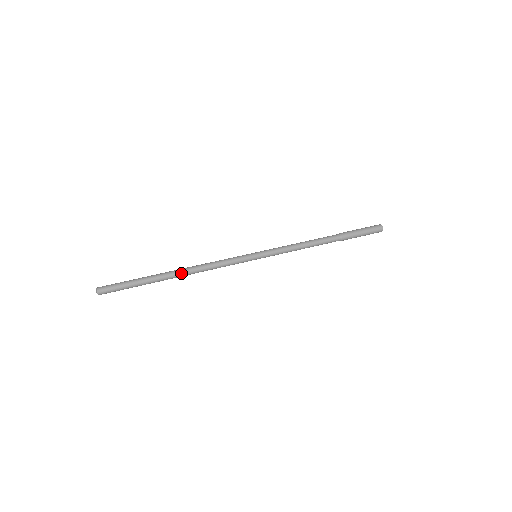
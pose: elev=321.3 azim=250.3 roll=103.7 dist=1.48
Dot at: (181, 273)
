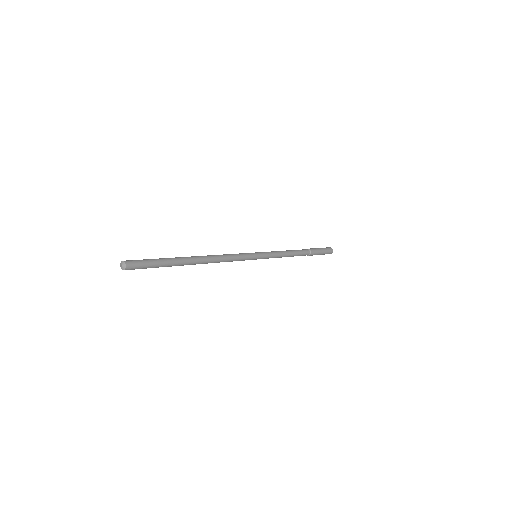
Dot at: (200, 256)
